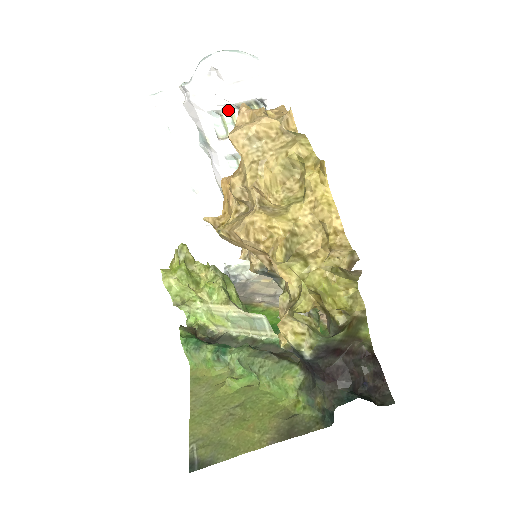
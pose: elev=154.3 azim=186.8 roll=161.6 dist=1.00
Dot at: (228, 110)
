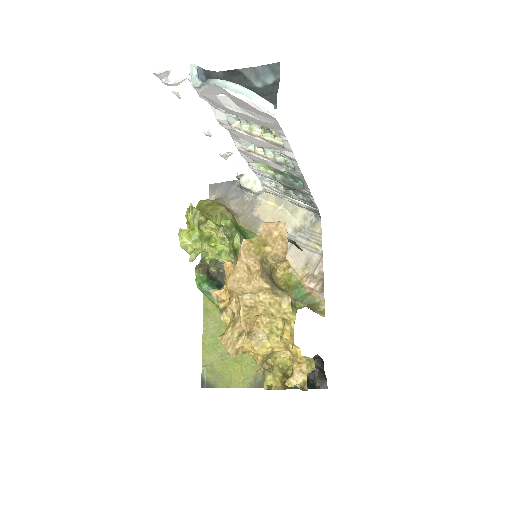
Dot at: occluded
